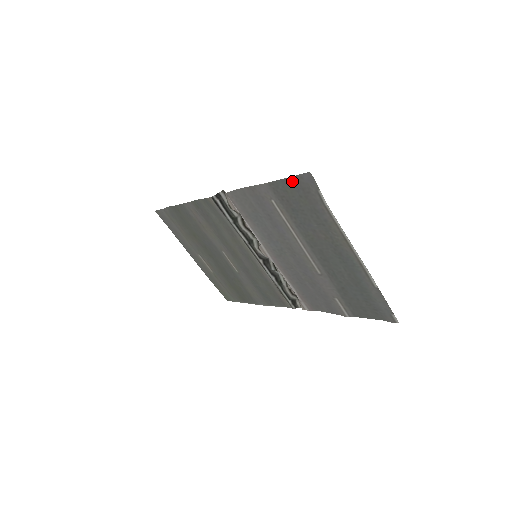
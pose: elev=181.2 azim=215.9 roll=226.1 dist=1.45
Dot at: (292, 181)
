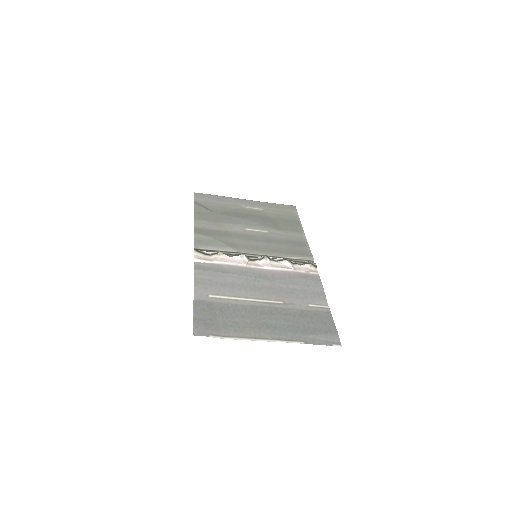
Dot at: (197, 319)
